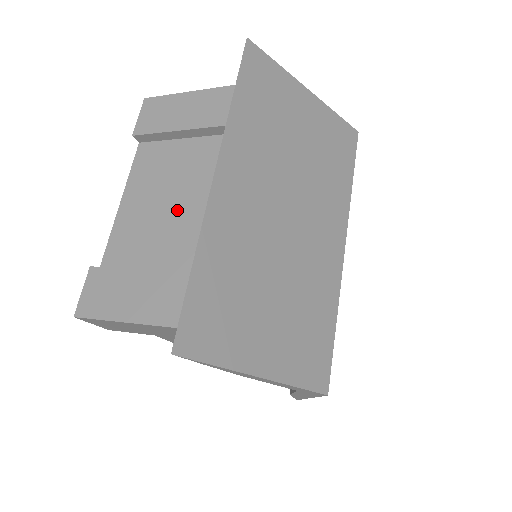
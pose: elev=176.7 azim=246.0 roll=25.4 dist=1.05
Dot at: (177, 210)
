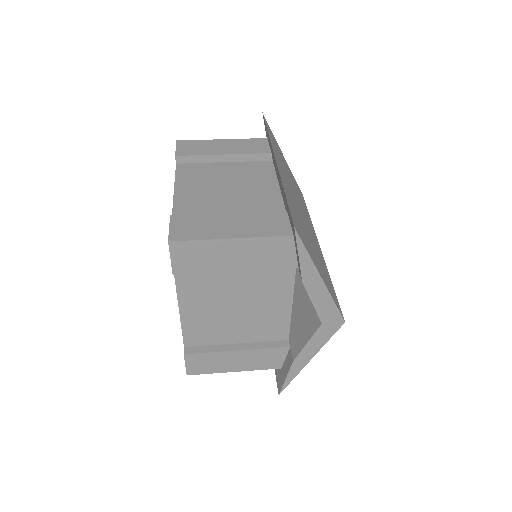
Dot at: (229, 192)
